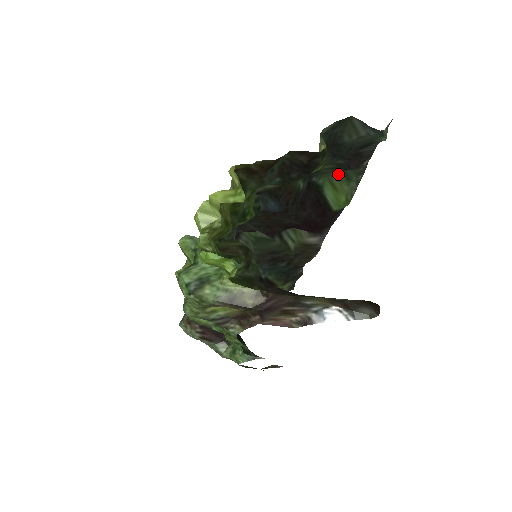
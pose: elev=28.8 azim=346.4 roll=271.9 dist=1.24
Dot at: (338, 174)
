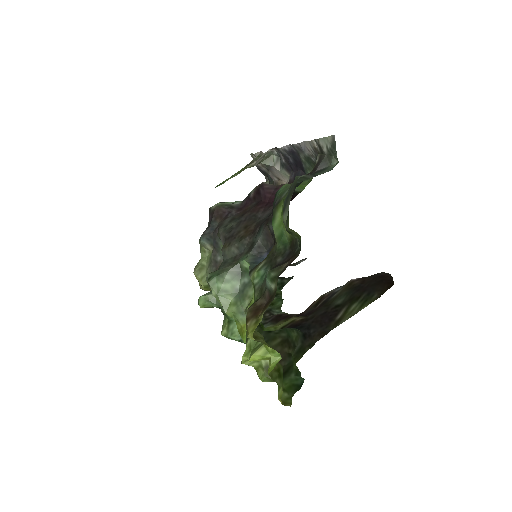
Dot at: occluded
